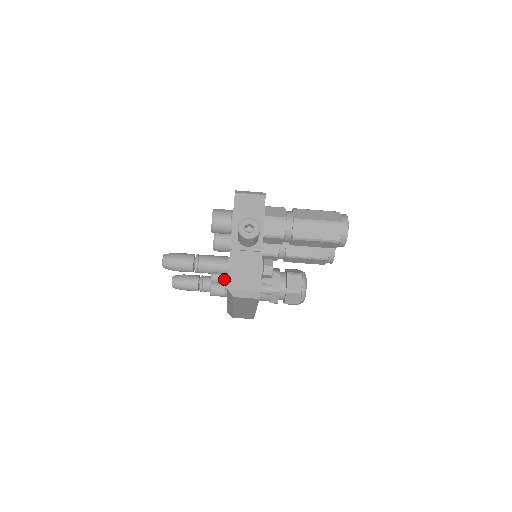
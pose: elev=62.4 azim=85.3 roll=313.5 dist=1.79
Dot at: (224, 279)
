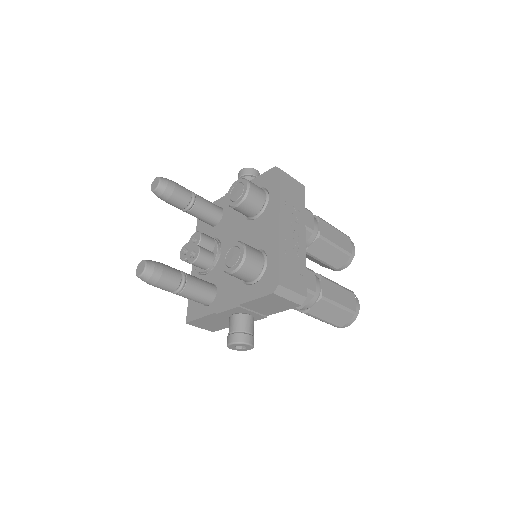
Dot at: (202, 268)
